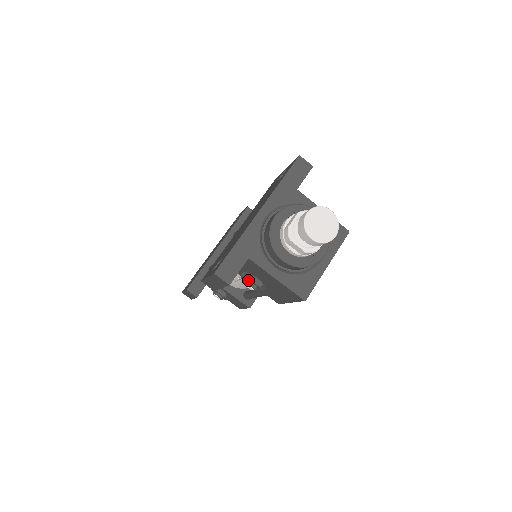
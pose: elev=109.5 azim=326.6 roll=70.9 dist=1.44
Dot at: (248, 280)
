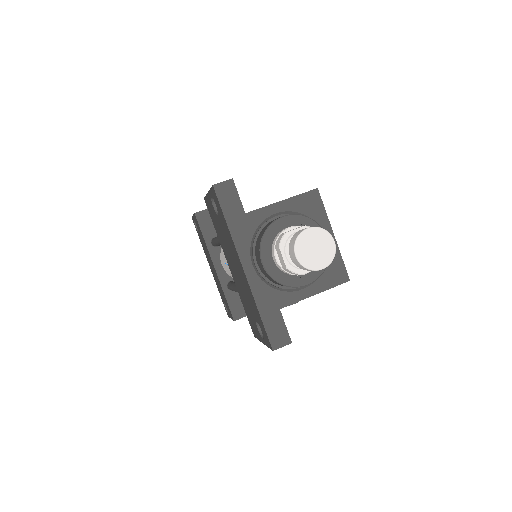
Dot at: occluded
